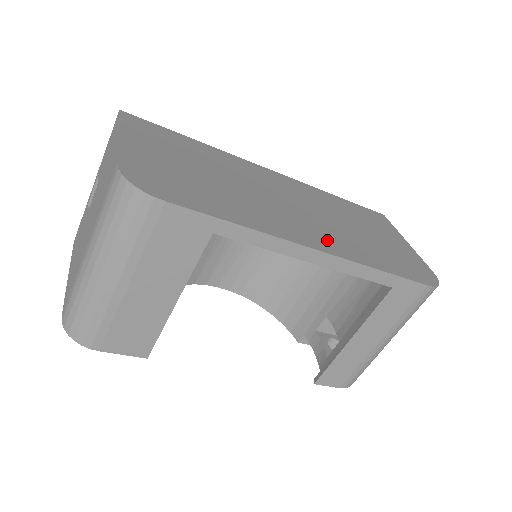
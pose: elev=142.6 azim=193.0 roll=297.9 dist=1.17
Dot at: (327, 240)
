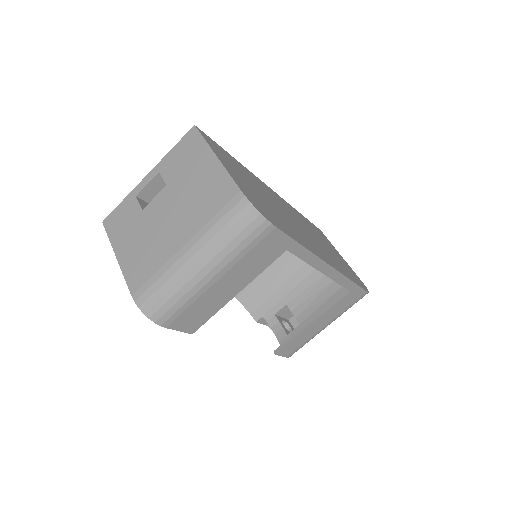
Dot at: (327, 257)
